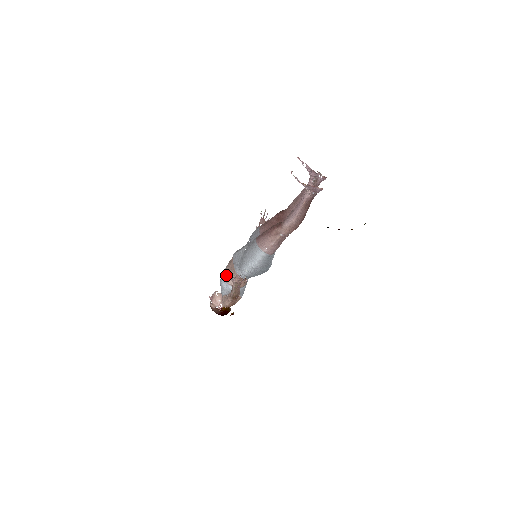
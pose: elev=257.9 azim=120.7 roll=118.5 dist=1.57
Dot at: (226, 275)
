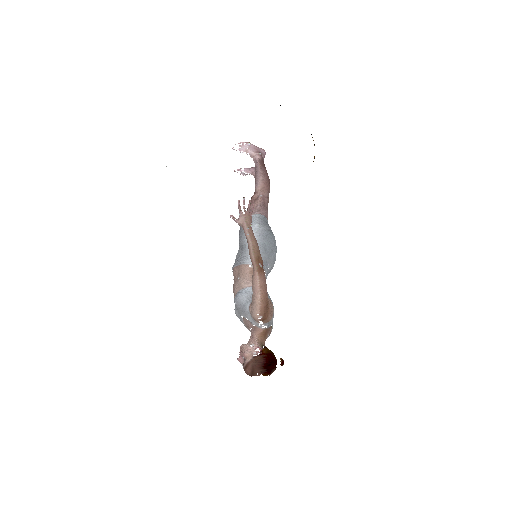
Dot at: (237, 285)
